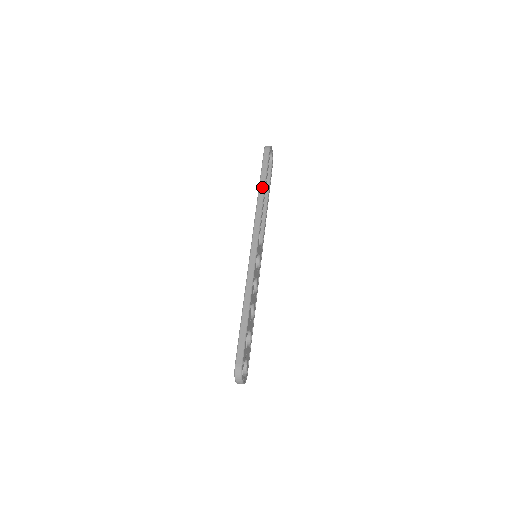
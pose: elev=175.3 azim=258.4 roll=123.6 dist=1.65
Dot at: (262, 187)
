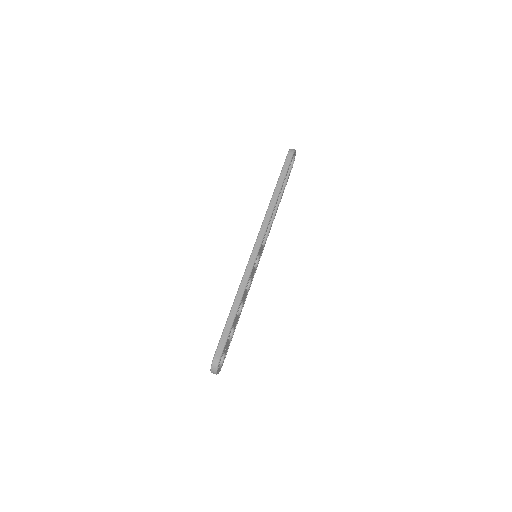
Dot at: (277, 190)
